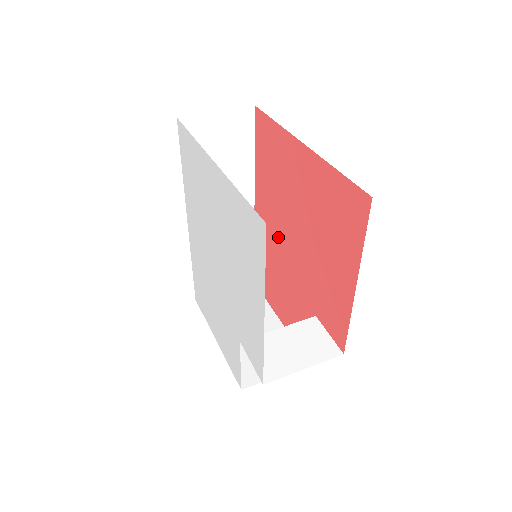
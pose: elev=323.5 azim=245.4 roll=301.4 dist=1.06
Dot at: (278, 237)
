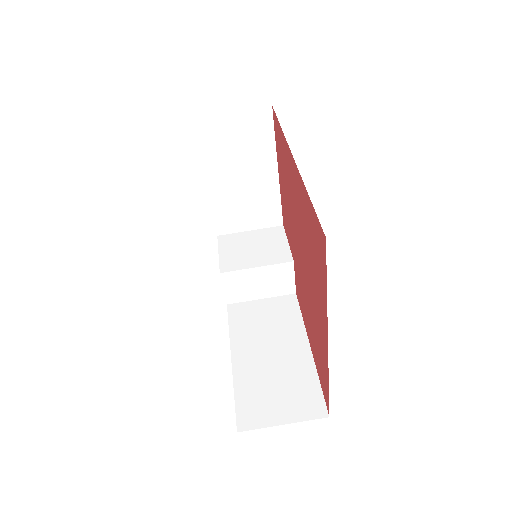
Dot at: (295, 216)
